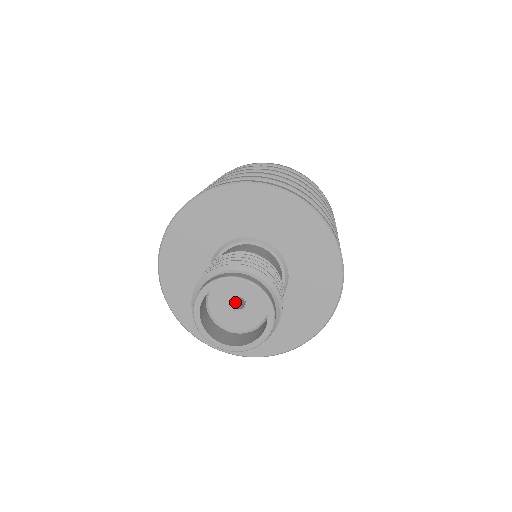
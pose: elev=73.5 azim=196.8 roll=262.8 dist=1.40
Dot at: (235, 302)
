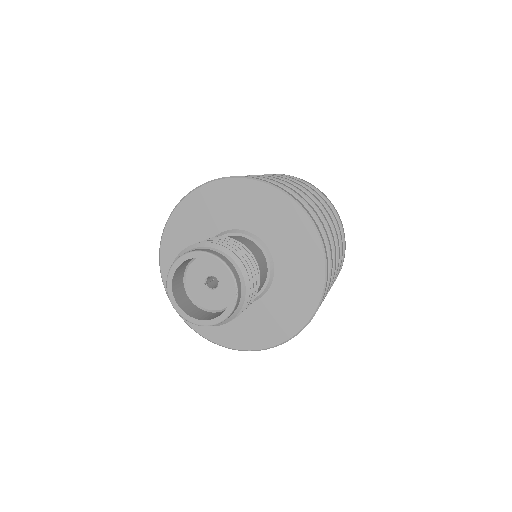
Dot at: (212, 283)
